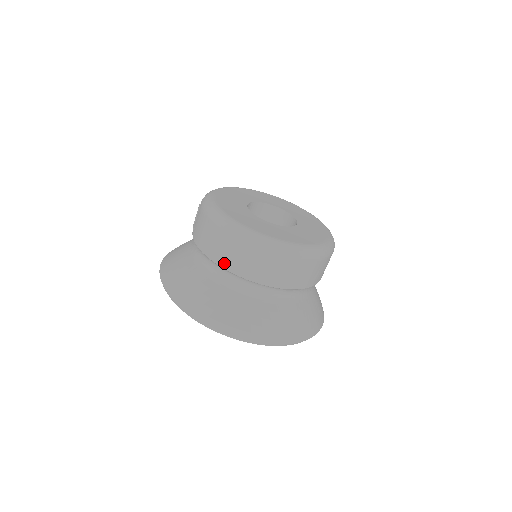
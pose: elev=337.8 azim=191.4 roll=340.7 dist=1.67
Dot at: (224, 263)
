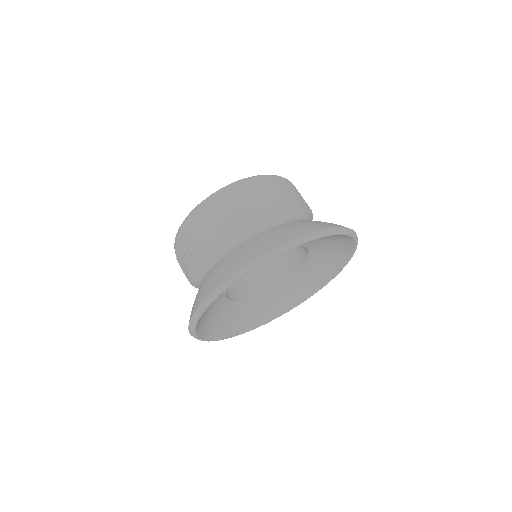
Dot at: (255, 207)
